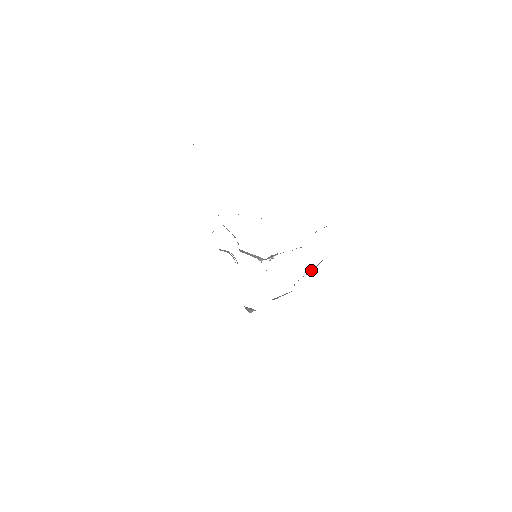
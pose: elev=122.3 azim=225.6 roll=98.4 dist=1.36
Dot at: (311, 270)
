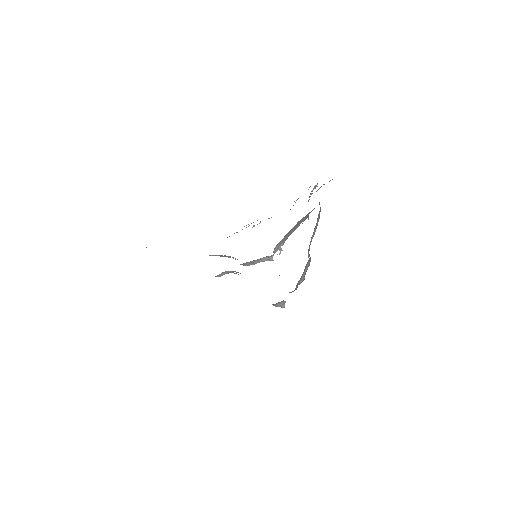
Dot at: (314, 230)
